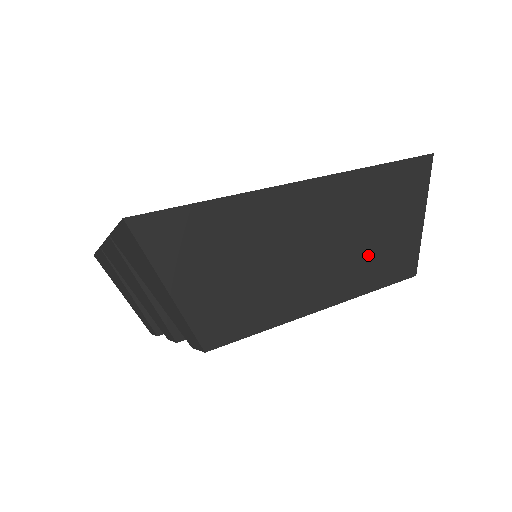
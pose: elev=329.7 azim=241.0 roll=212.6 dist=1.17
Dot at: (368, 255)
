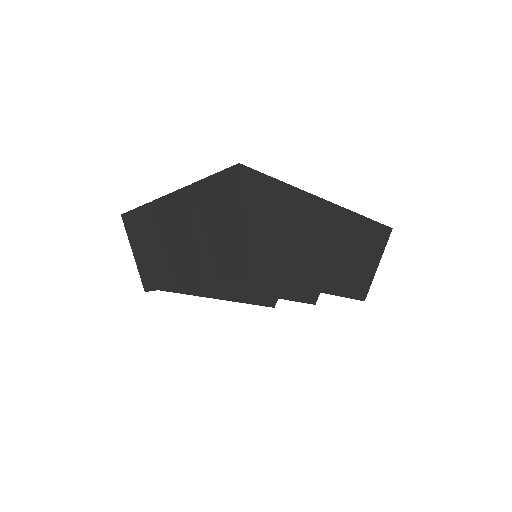
Dot at: (345, 270)
